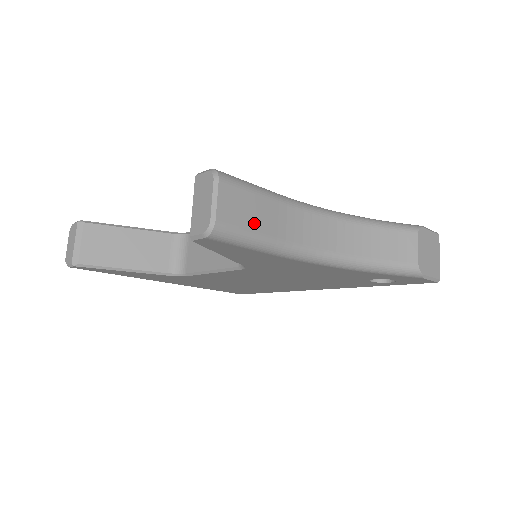
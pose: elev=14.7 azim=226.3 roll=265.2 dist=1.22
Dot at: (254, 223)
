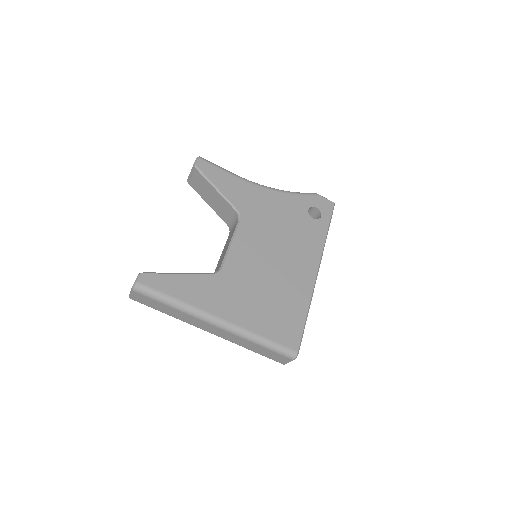
Dot at: occluded
